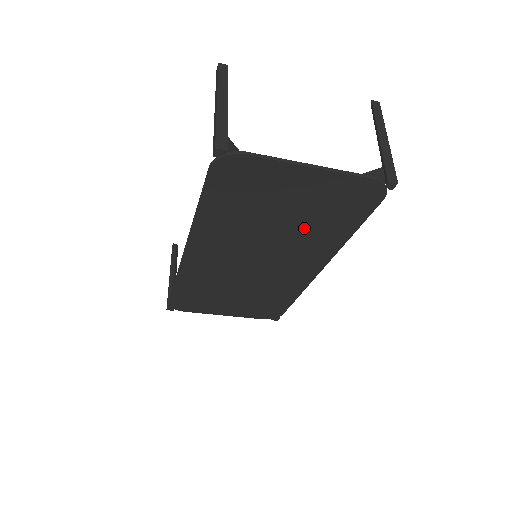
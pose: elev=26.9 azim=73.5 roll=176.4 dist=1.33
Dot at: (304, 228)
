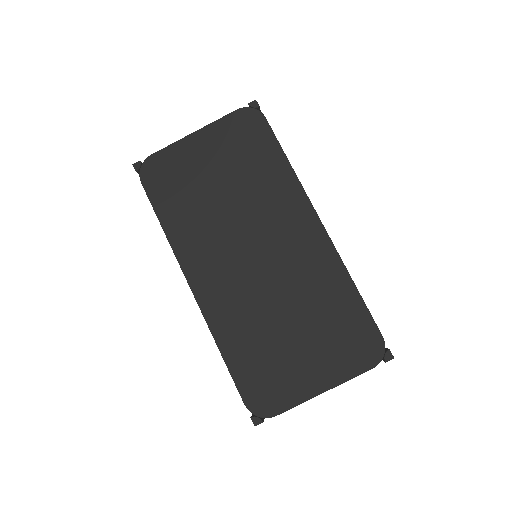
Dot at: (248, 185)
